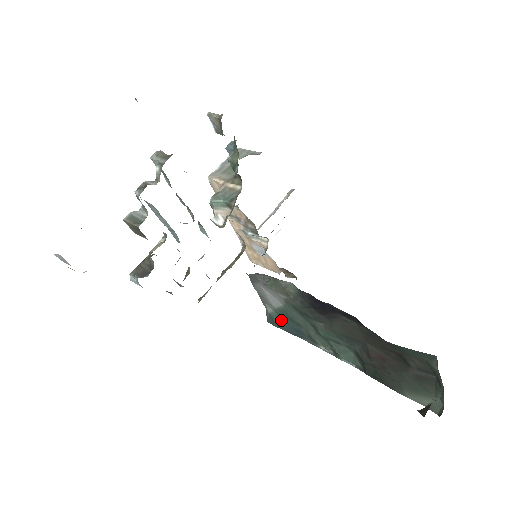
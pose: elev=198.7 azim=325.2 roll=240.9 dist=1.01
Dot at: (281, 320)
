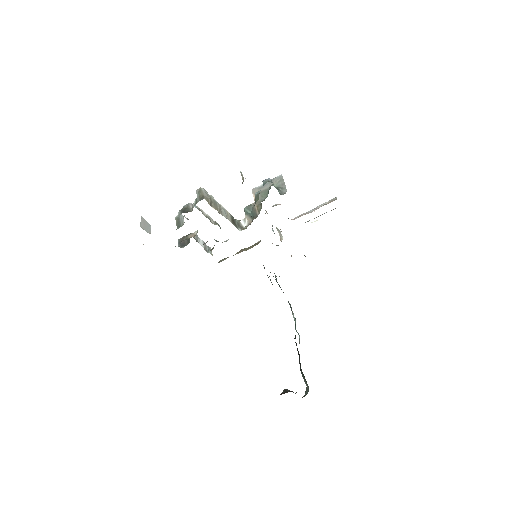
Dot at: (279, 285)
